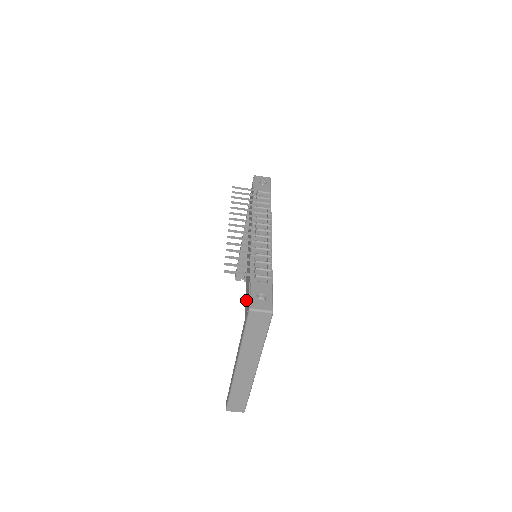
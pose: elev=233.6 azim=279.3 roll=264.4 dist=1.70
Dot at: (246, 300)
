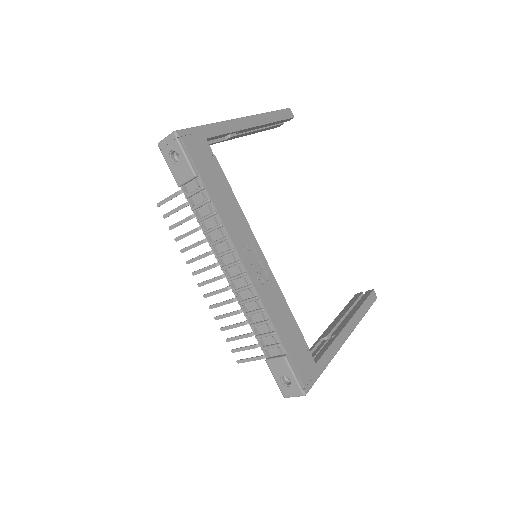
Dot at: occluded
